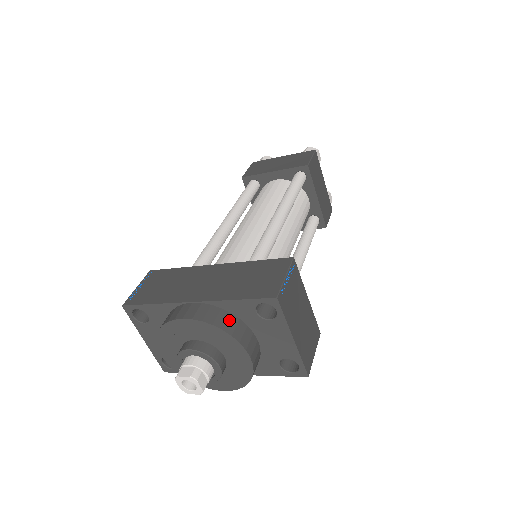
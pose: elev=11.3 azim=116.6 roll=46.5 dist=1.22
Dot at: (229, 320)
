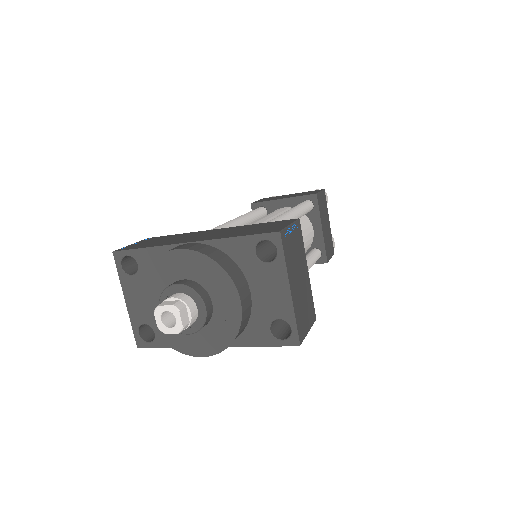
Dot at: (225, 259)
